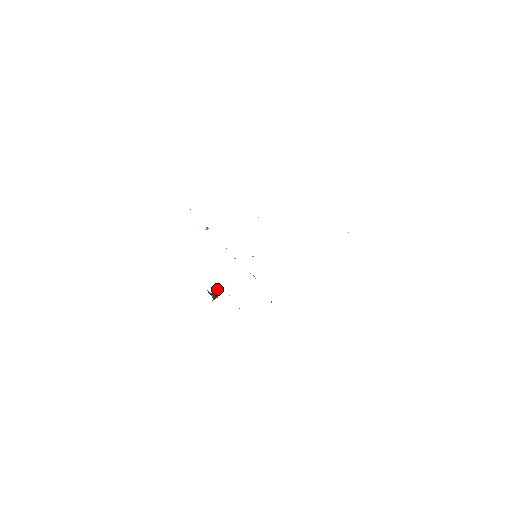
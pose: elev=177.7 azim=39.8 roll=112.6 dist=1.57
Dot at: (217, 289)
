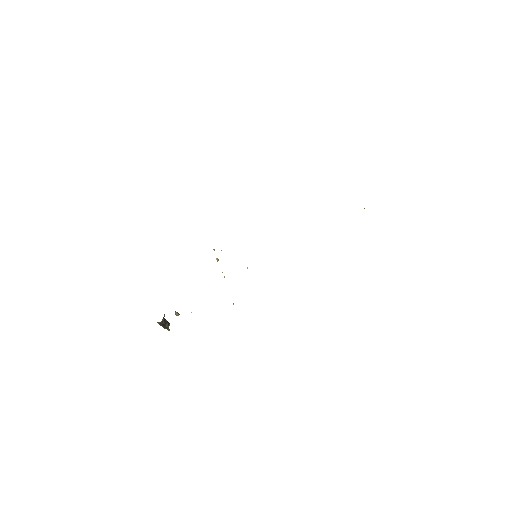
Dot at: occluded
